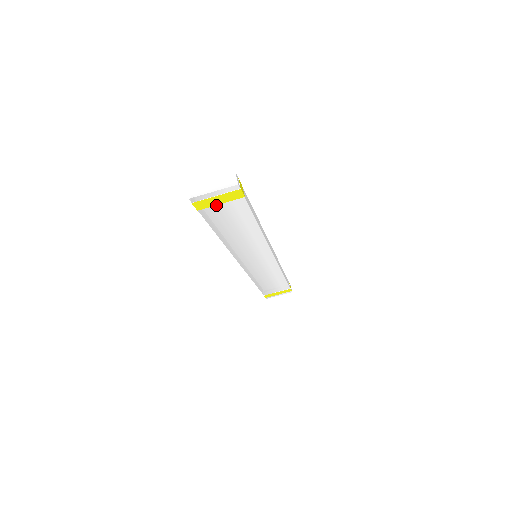
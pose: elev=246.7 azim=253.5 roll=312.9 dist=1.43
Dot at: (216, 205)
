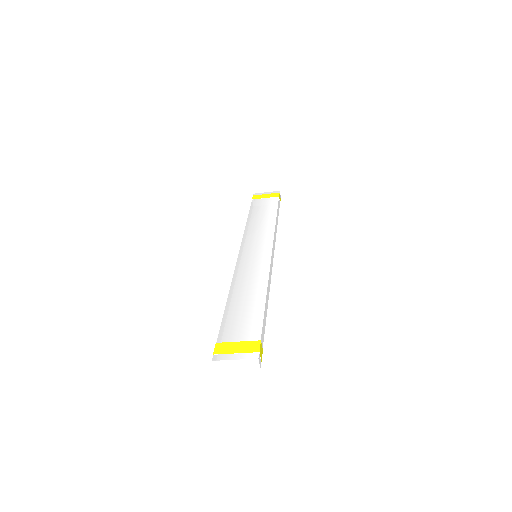
Dot at: occluded
